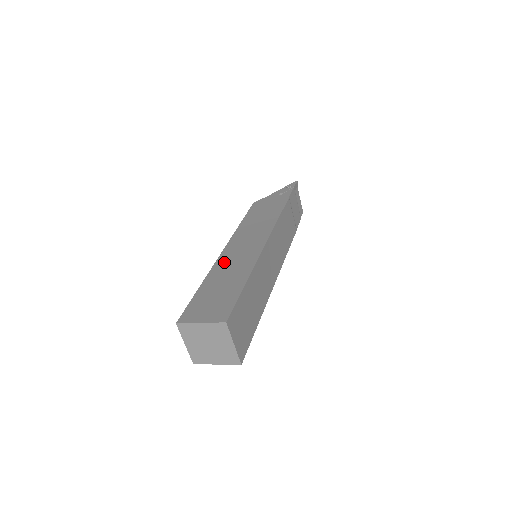
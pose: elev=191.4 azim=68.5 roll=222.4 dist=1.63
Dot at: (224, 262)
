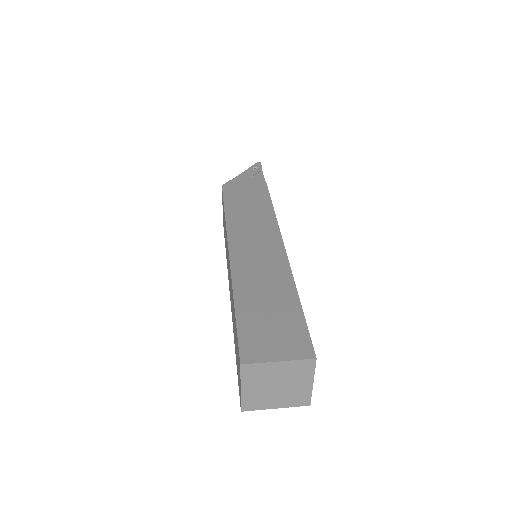
Dot at: (244, 268)
